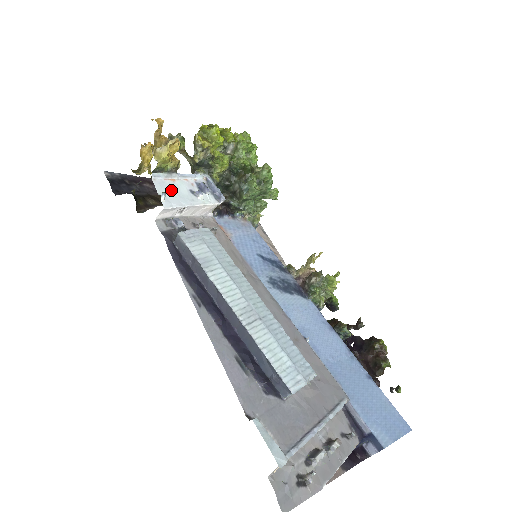
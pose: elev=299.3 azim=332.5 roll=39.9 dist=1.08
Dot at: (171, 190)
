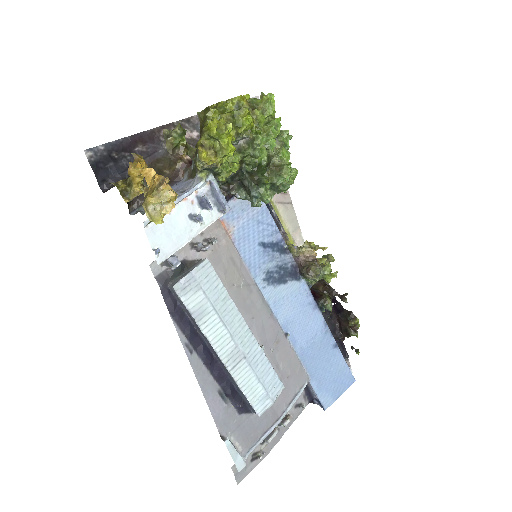
Dot at: (166, 231)
